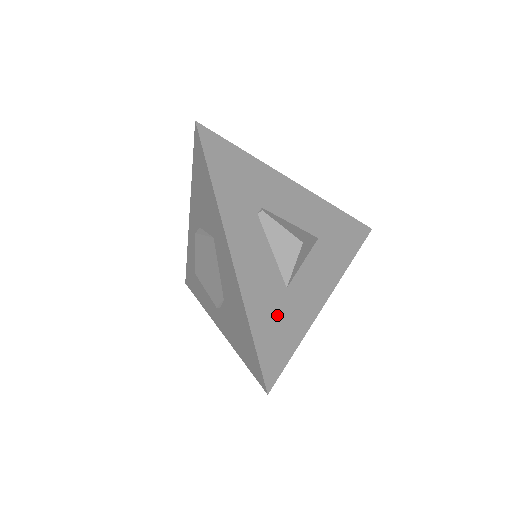
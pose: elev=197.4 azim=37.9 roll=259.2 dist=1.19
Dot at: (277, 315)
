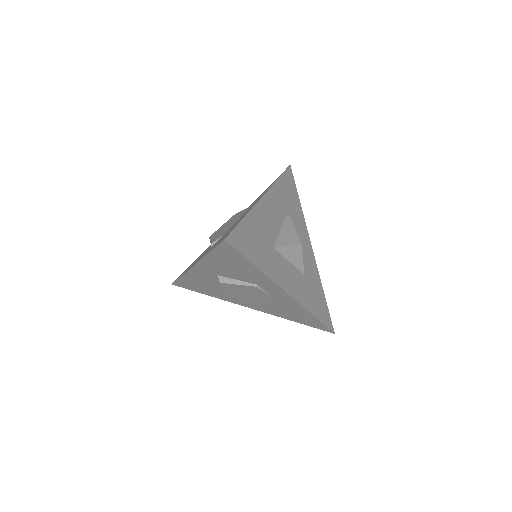
Dot at: (260, 241)
